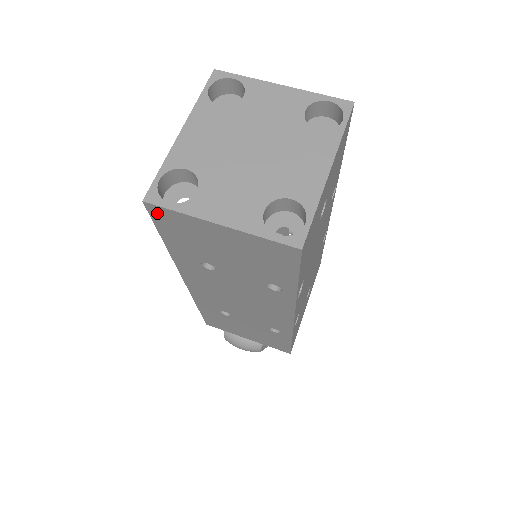
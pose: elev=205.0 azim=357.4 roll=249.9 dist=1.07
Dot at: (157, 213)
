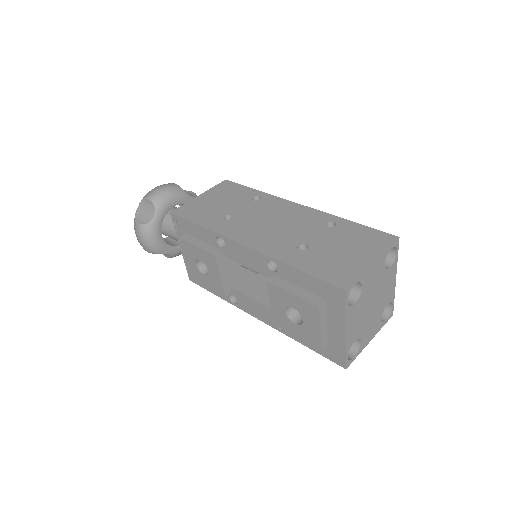
Dot at: occluded
